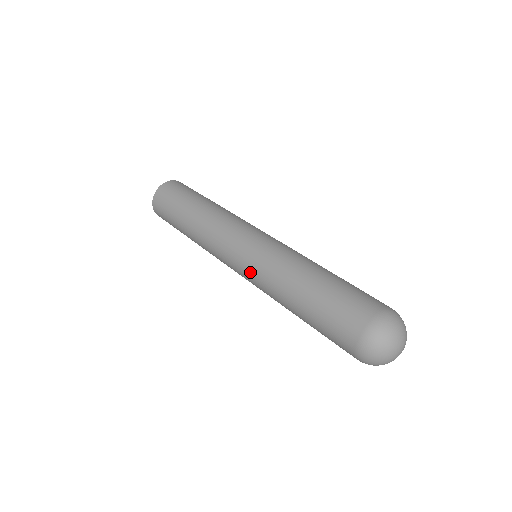
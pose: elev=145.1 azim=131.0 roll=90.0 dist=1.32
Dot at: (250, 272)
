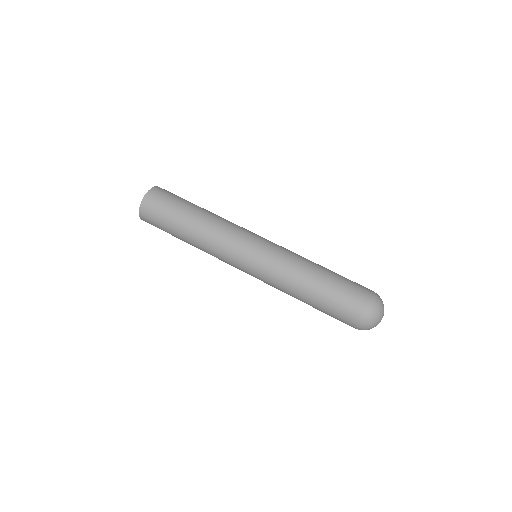
Dot at: (264, 267)
